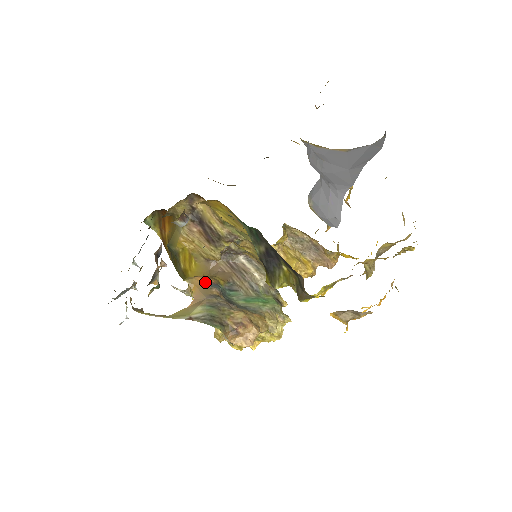
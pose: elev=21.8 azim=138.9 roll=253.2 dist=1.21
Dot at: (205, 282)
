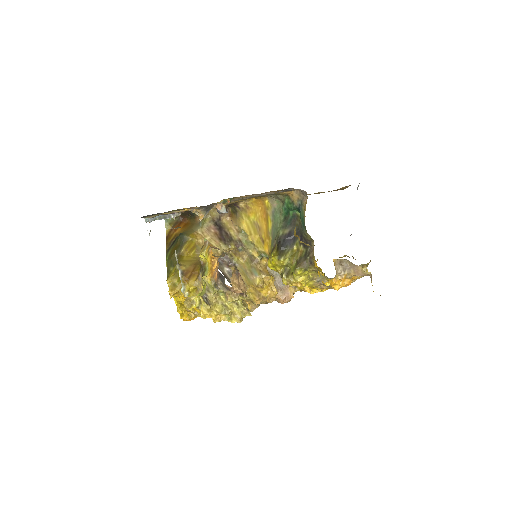
Dot at: occluded
